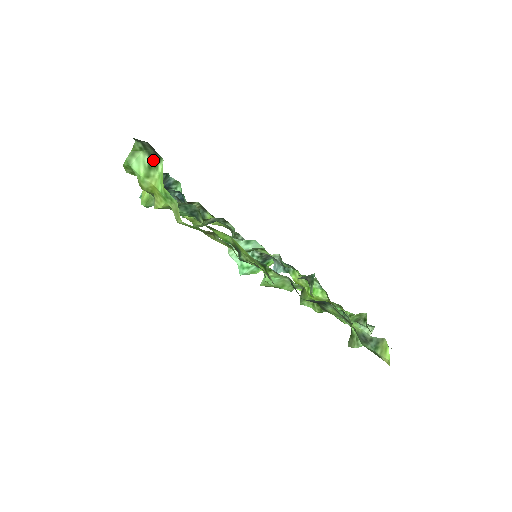
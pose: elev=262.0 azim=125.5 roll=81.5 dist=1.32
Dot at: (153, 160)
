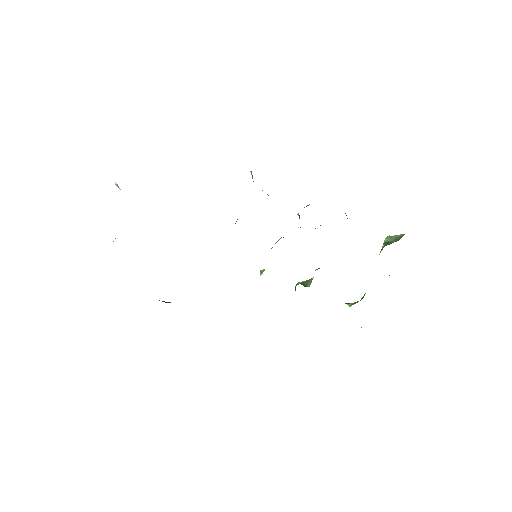
Dot at: occluded
